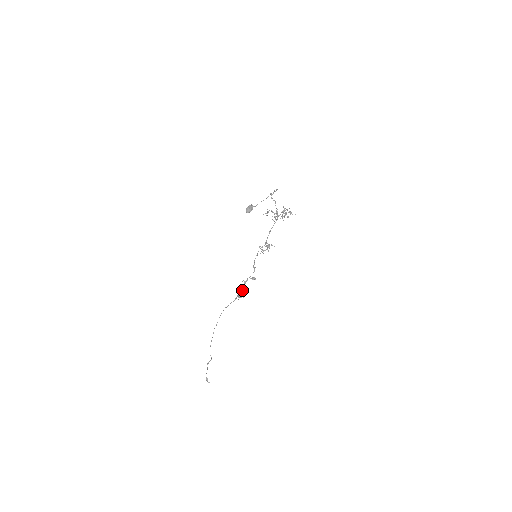
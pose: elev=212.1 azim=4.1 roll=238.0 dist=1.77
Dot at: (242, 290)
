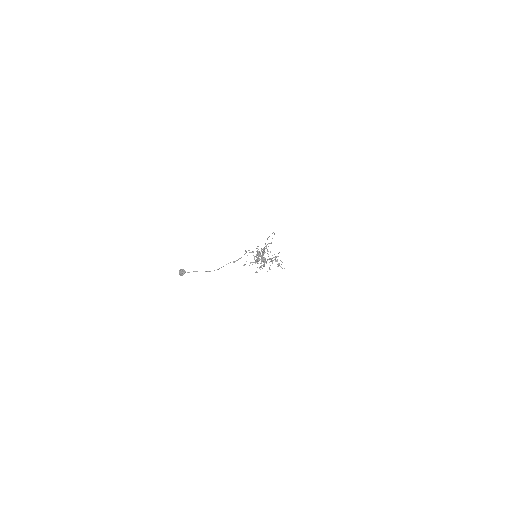
Dot at: occluded
